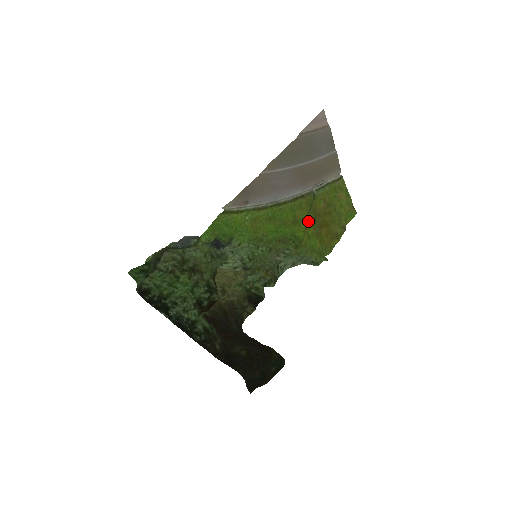
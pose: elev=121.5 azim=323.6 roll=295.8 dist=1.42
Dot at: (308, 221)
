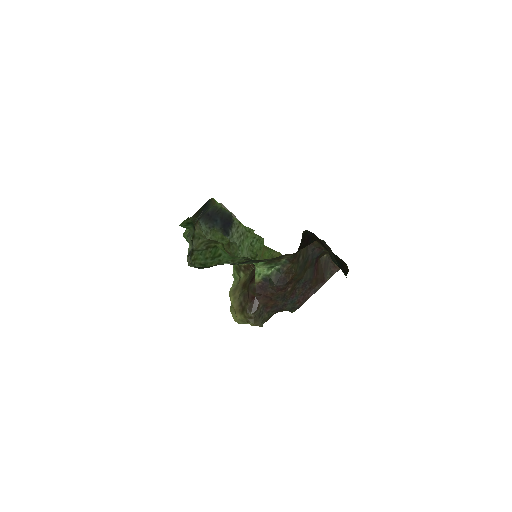
Dot at: occluded
